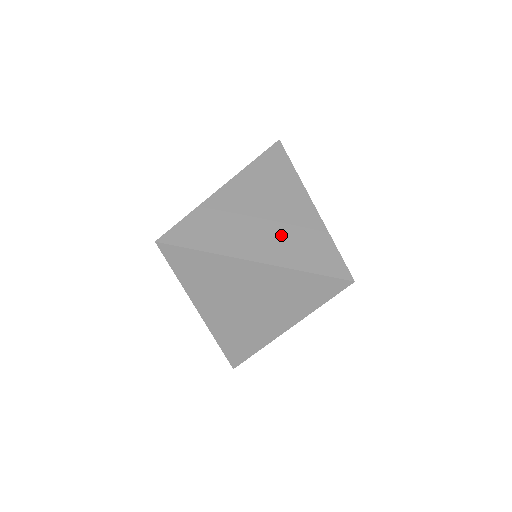
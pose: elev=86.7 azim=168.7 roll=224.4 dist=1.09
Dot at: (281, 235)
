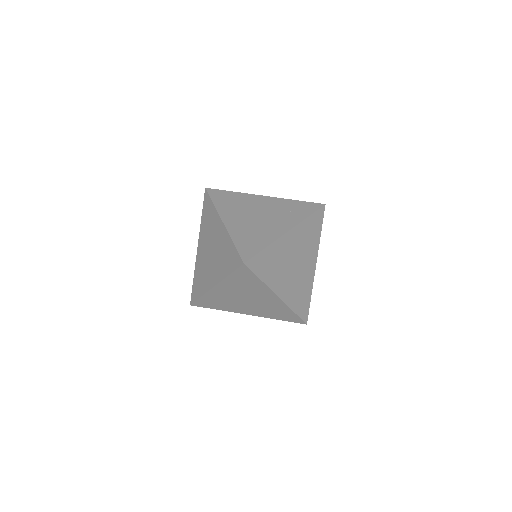
Dot at: (217, 259)
